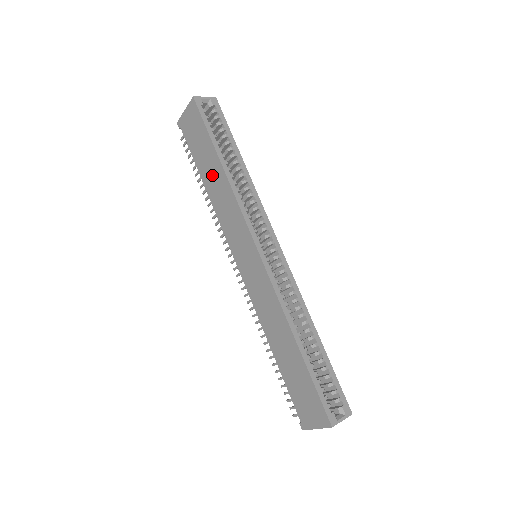
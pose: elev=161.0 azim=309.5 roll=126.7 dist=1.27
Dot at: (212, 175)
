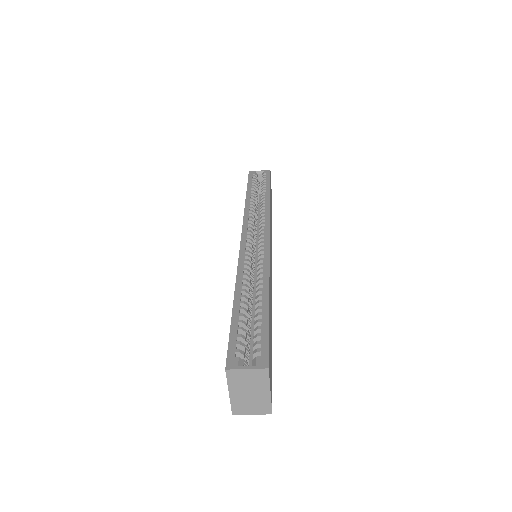
Dot at: occluded
